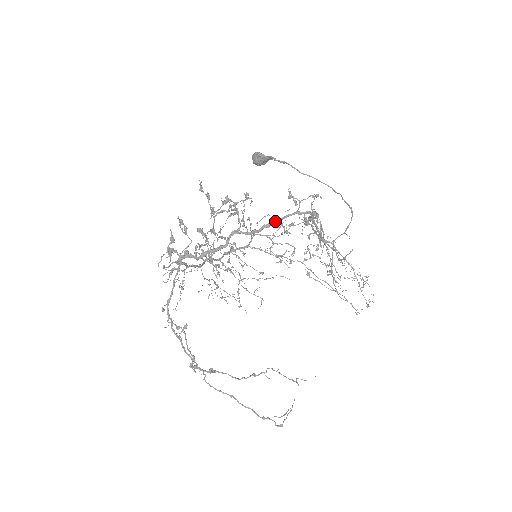
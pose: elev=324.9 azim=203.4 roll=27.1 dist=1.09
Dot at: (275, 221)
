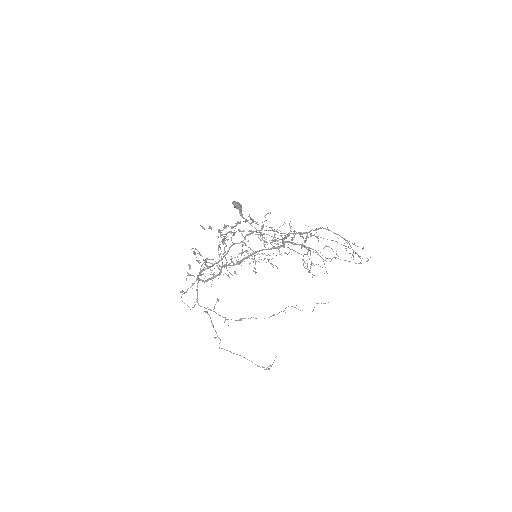
Dot at: (252, 254)
